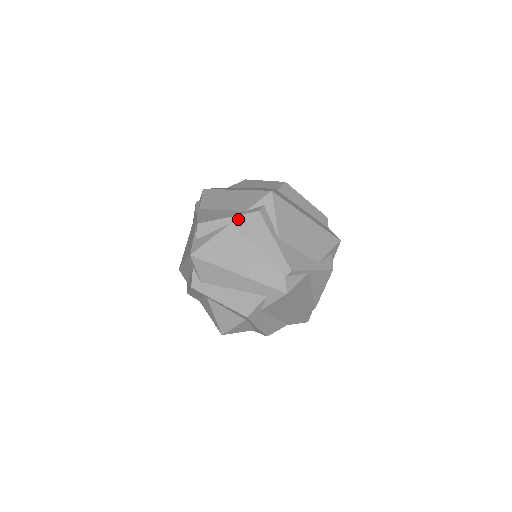
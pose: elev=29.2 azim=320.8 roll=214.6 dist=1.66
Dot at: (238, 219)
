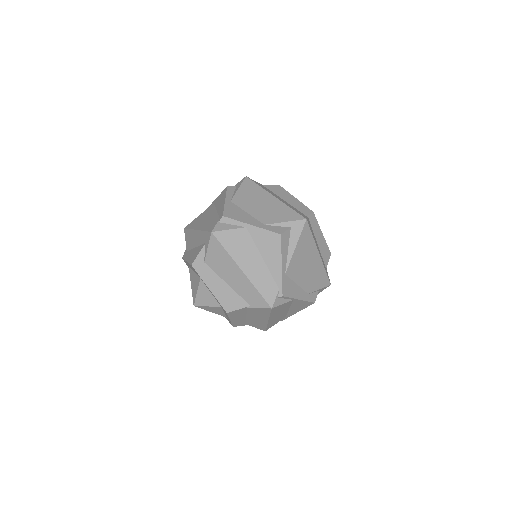
Dot at: (218, 198)
